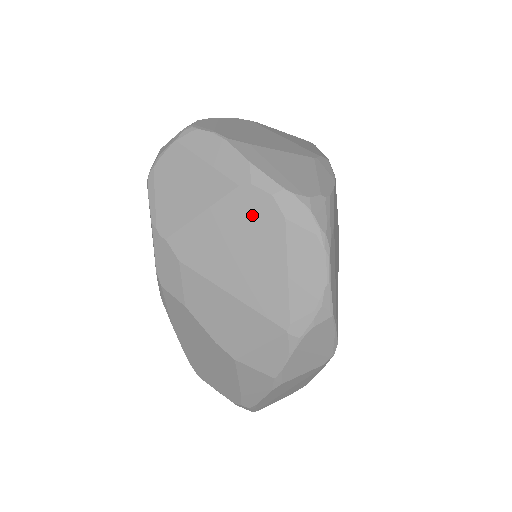
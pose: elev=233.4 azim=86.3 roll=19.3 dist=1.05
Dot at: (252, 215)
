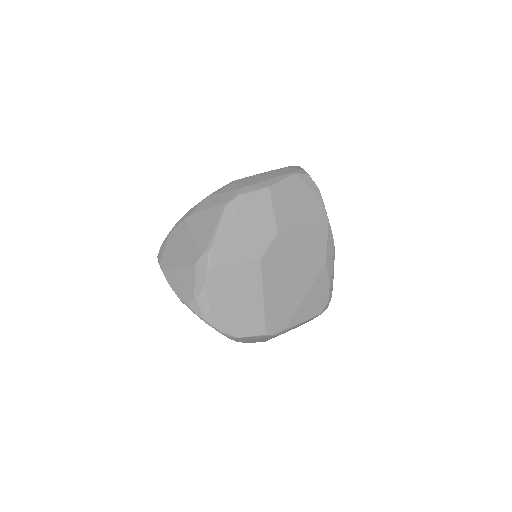
Dot at: occluded
